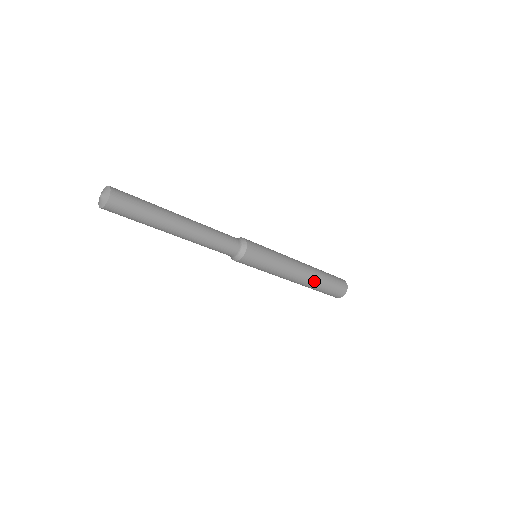
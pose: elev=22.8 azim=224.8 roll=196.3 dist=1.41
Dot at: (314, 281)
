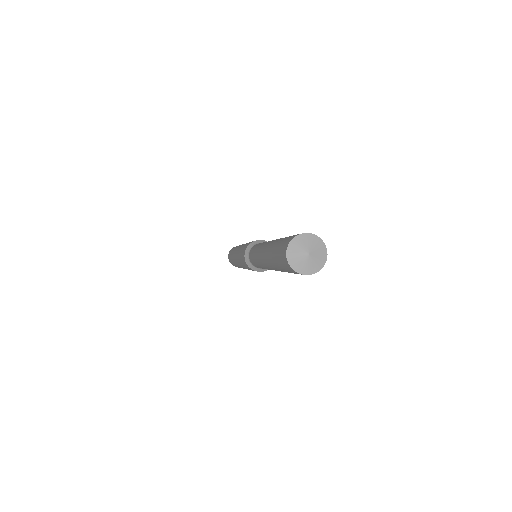
Dot at: occluded
